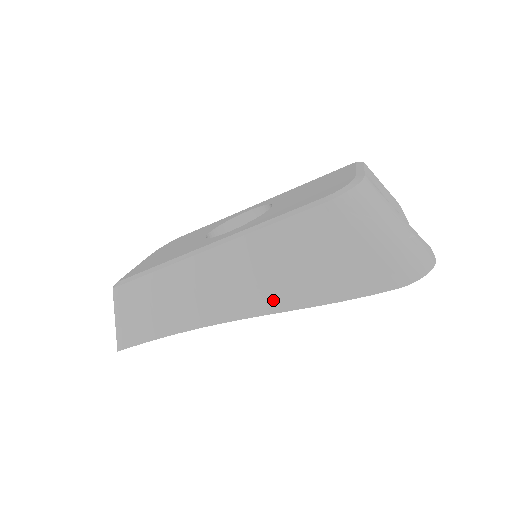
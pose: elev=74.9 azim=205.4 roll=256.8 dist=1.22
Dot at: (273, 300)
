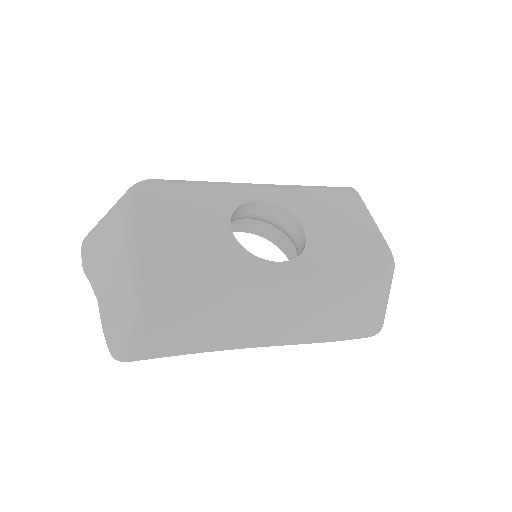
Dot at: (300, 336)
